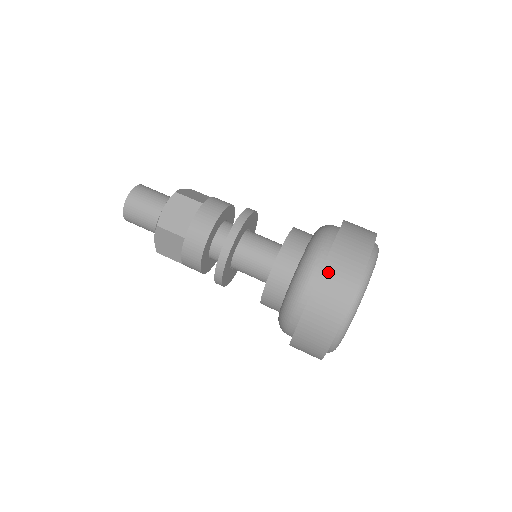
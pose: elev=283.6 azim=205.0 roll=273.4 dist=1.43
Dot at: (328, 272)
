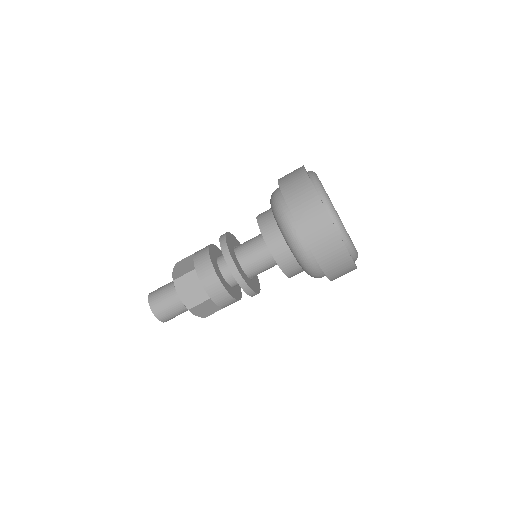
Dot at: (283, 183)
